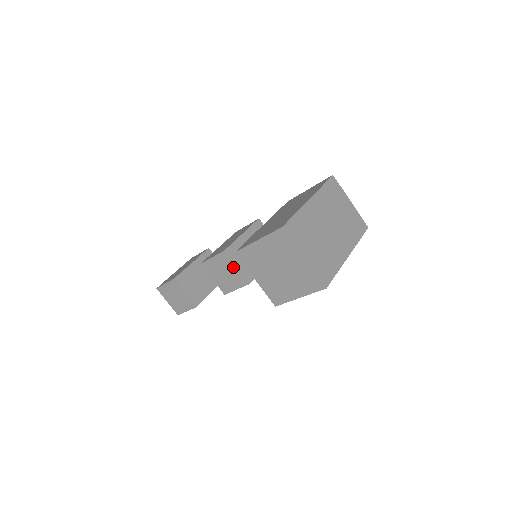
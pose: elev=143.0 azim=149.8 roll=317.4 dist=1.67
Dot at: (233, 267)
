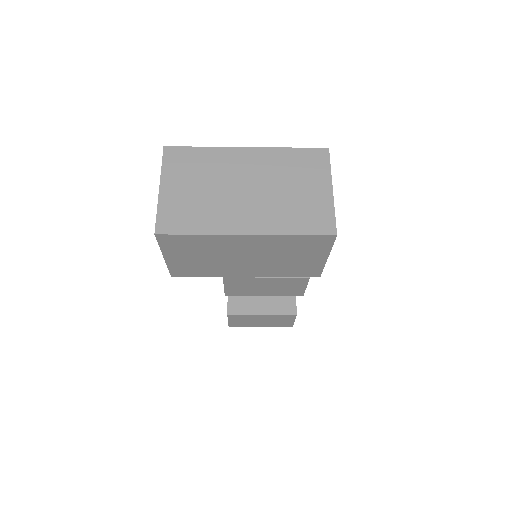
Dot at: occluded
